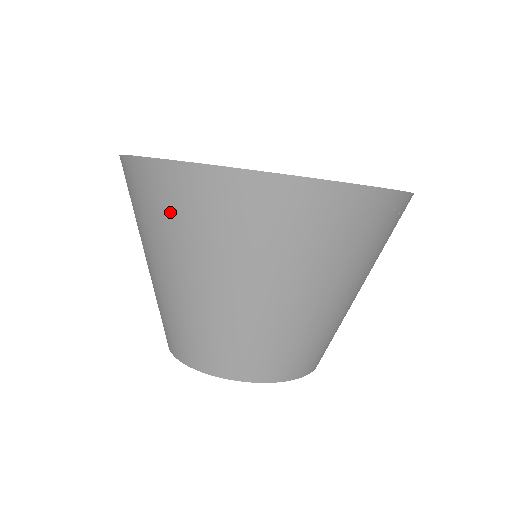
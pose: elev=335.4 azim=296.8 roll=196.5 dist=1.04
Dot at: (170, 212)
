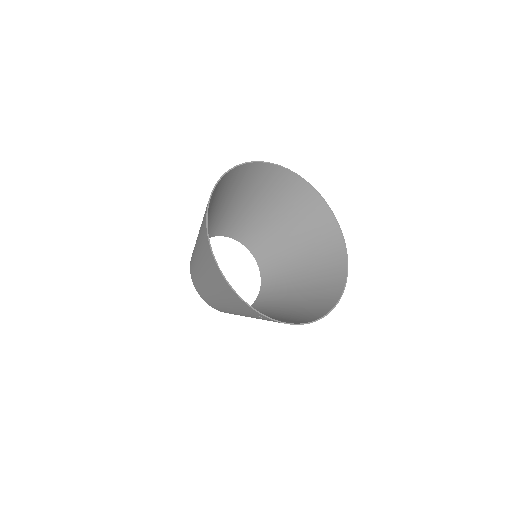
Dot at: (202, 224)
